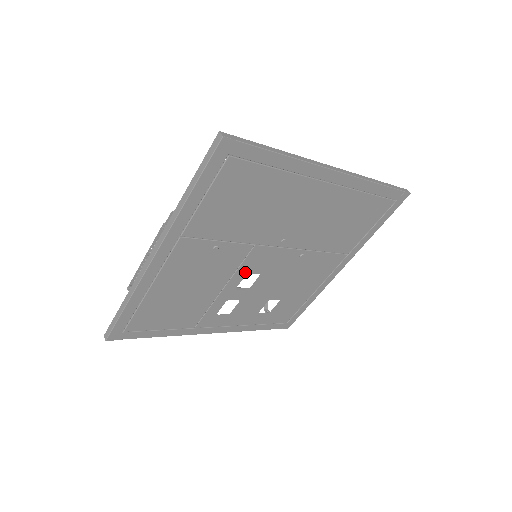
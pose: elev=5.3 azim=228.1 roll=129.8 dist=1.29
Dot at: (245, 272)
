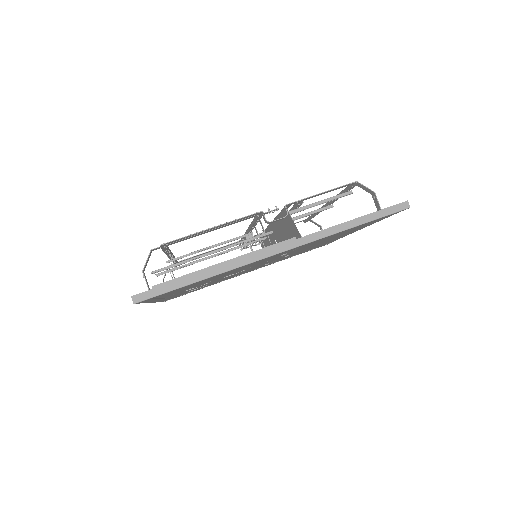
Dot at: (248, 268)
